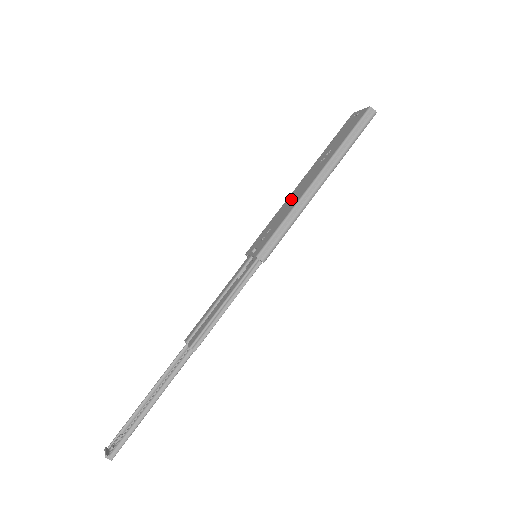
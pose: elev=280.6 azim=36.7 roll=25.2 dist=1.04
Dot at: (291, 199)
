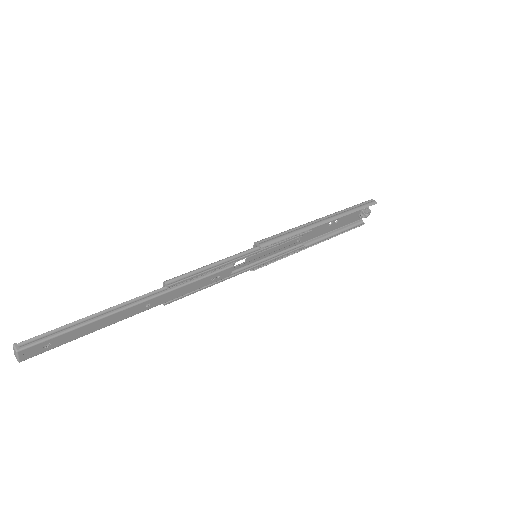
Dot at: occluded
